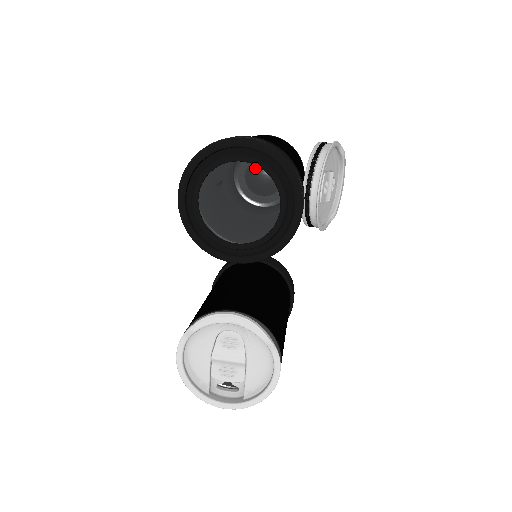
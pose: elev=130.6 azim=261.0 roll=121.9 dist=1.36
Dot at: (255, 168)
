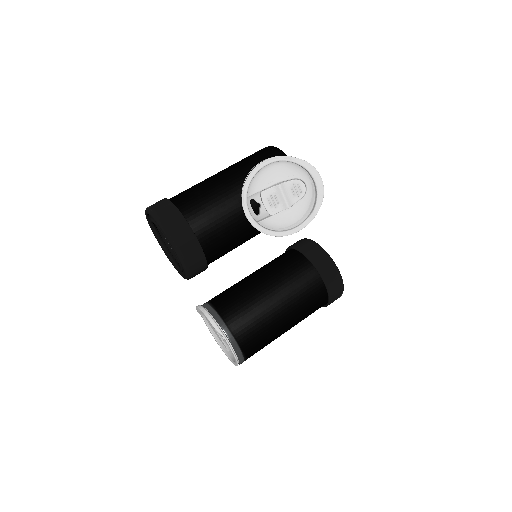
Dot at: occluded
